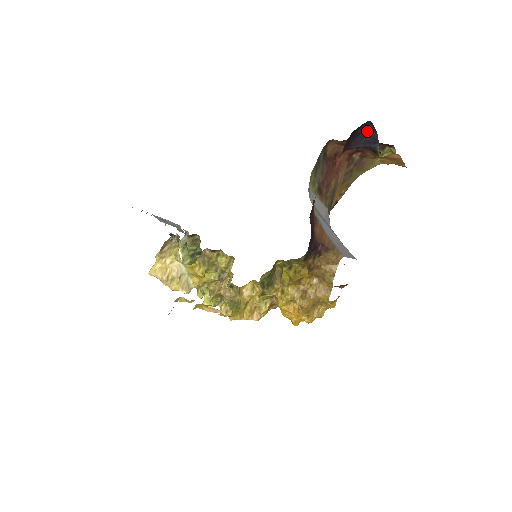
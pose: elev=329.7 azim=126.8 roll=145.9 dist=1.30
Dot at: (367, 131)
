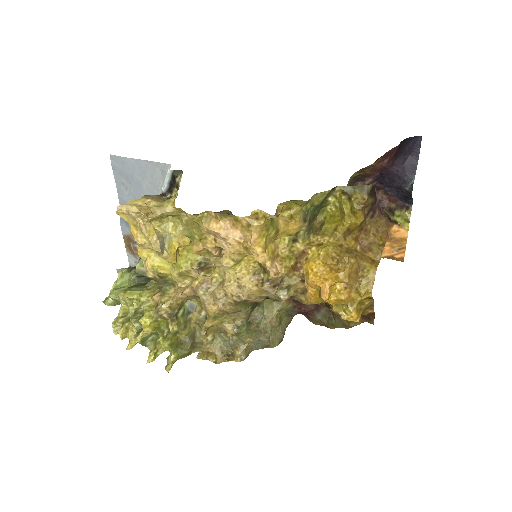
Dot at: (410, 155)
